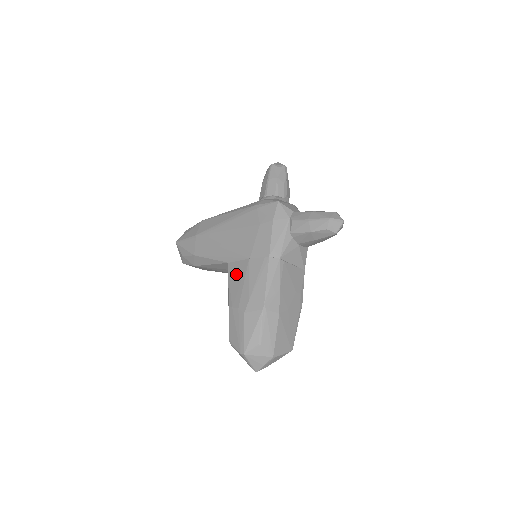
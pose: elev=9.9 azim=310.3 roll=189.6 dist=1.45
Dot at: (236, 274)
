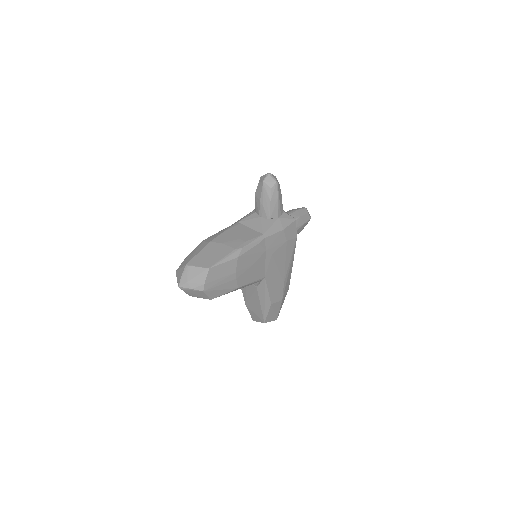
Dot at: occluded
